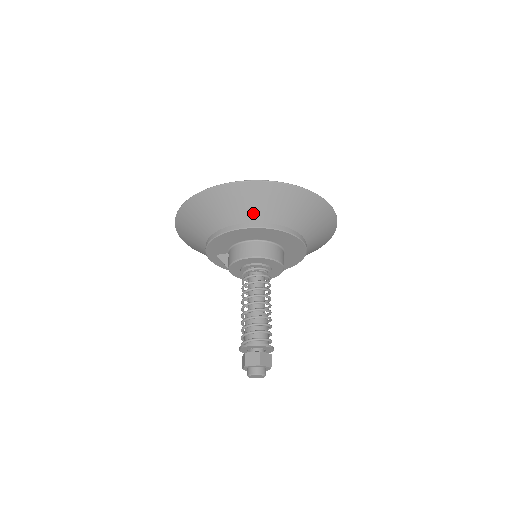
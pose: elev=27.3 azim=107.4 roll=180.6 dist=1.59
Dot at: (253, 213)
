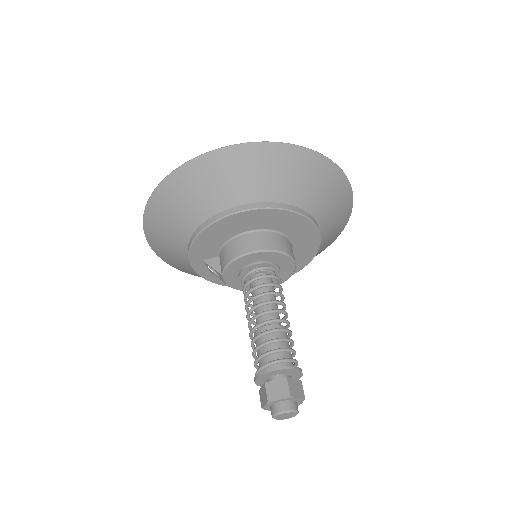
Dot at: (252, 189)
